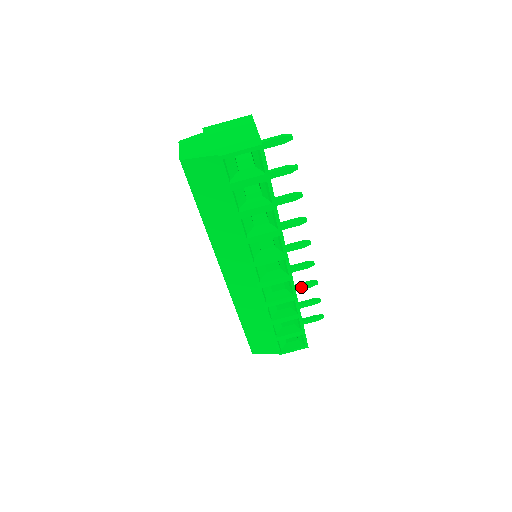
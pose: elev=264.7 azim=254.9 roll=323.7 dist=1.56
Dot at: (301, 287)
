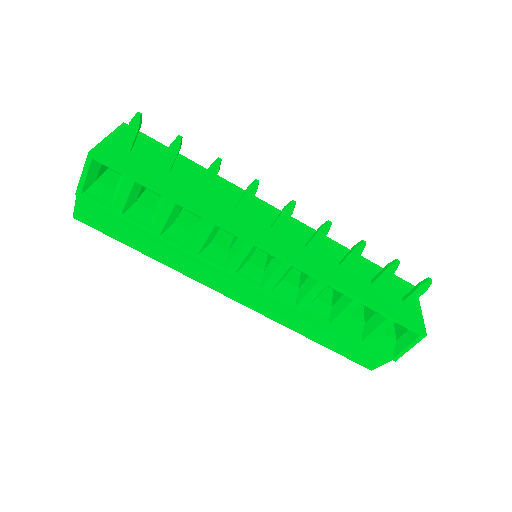
Dot at: (348, 260)
